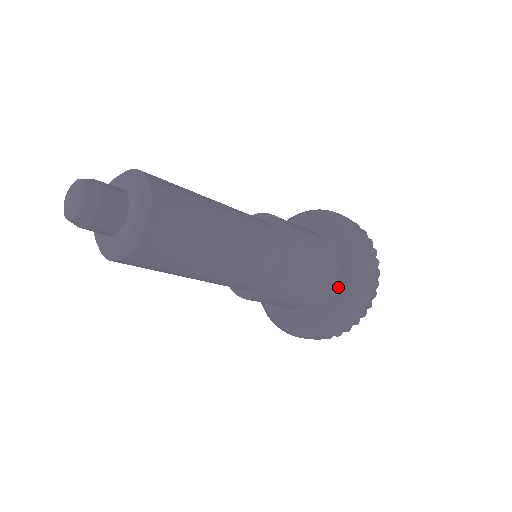
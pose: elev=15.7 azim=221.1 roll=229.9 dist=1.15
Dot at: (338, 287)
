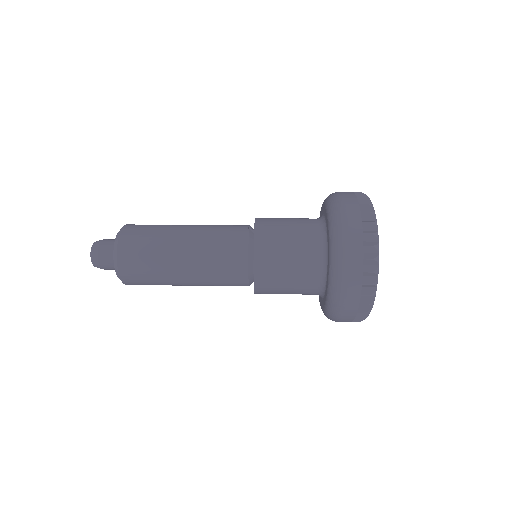
Dot at: (320, 299)
